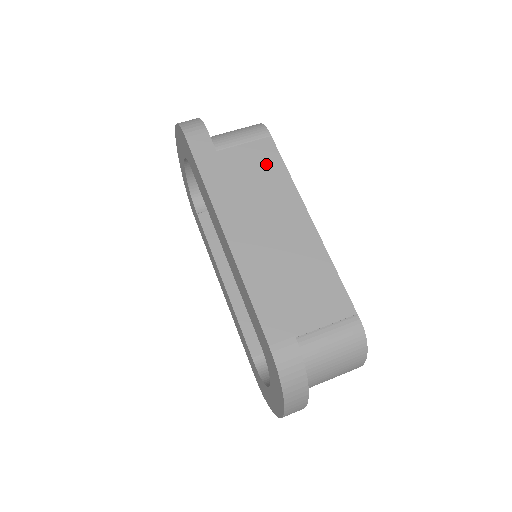
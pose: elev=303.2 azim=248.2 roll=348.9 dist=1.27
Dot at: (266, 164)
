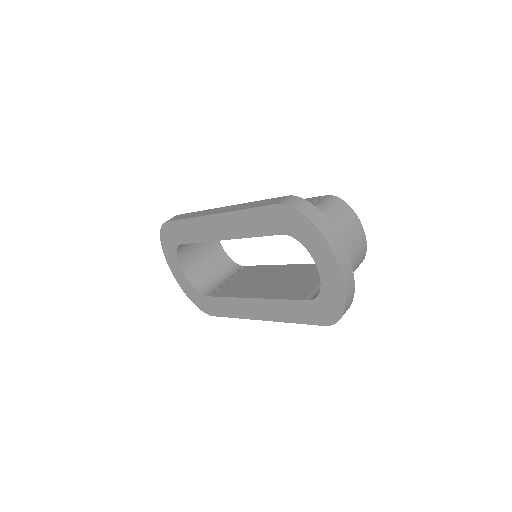
Dot at: occluded
